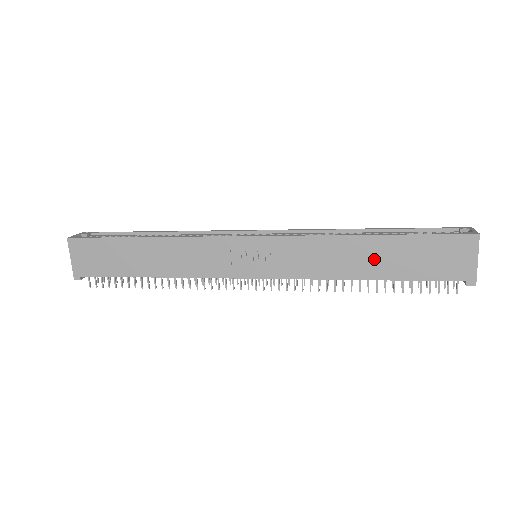
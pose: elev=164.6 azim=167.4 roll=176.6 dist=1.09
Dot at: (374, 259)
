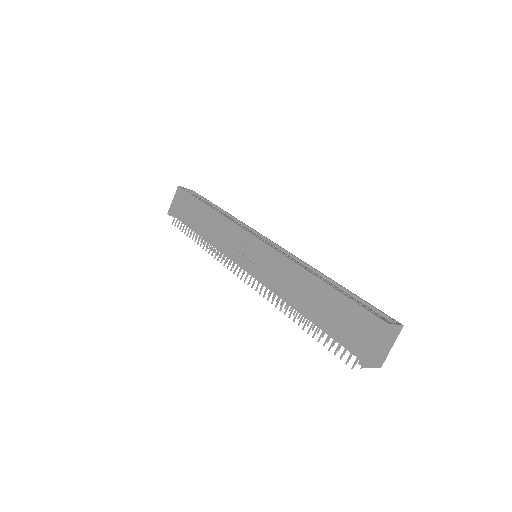
Dot at: (311, 298)
